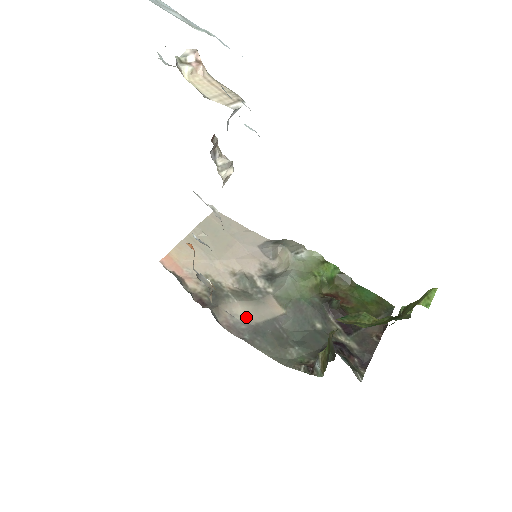
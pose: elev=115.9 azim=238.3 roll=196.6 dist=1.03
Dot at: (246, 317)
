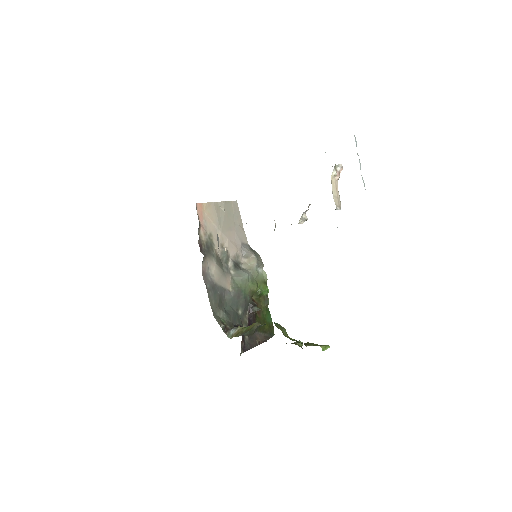
Dot at: (214, 275)
